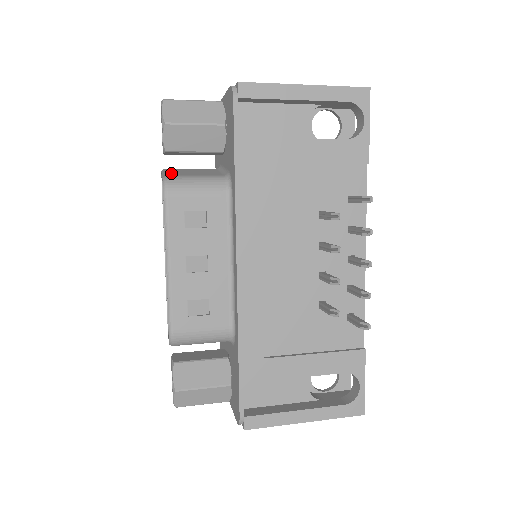
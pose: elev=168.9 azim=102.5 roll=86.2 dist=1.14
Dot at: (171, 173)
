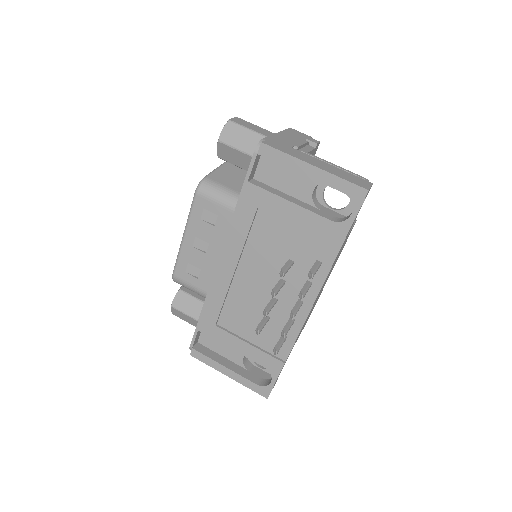
Dot at: (216, 174)
